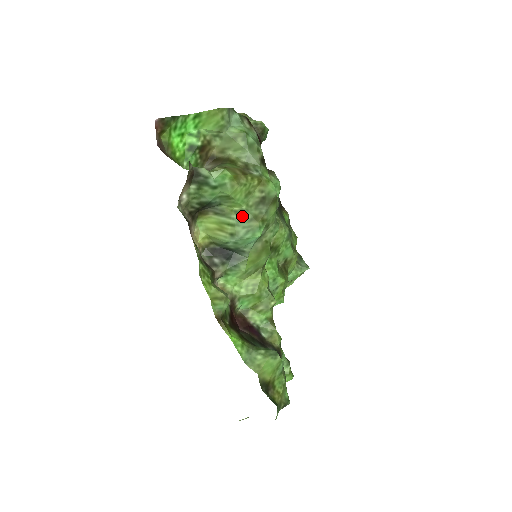
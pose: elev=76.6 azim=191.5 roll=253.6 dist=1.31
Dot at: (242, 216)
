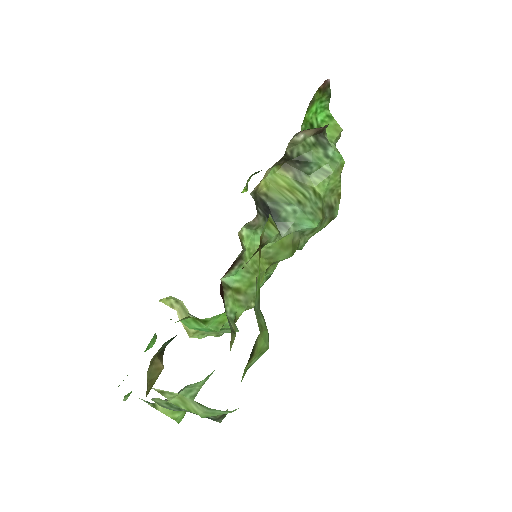
Dot at: (316, 199)
